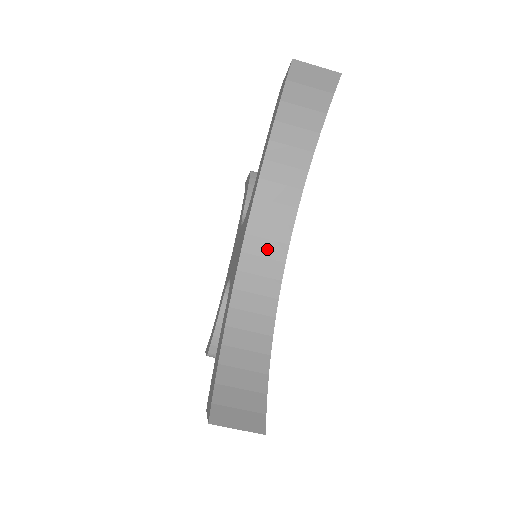
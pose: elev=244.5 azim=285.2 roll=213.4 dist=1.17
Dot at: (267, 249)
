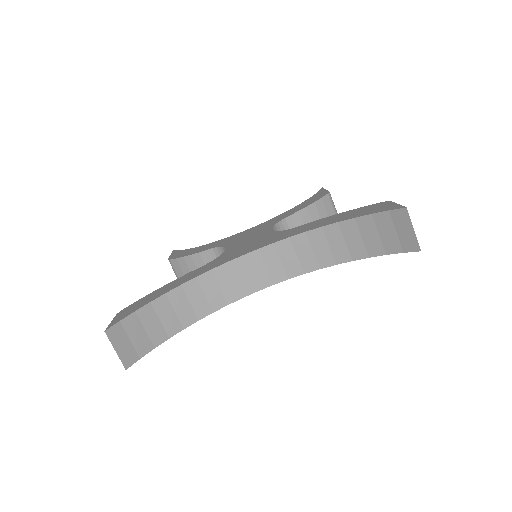
Dot at: (258, 272)
